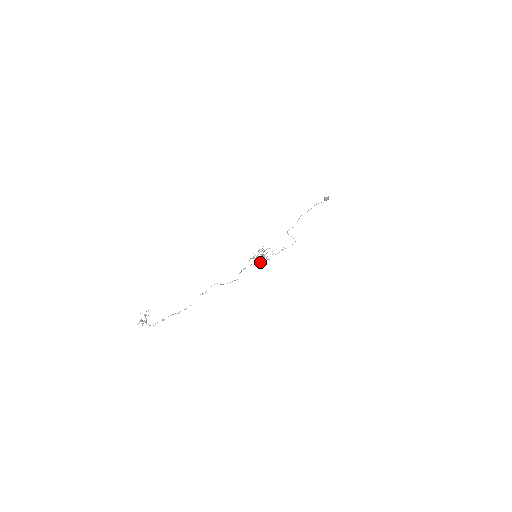
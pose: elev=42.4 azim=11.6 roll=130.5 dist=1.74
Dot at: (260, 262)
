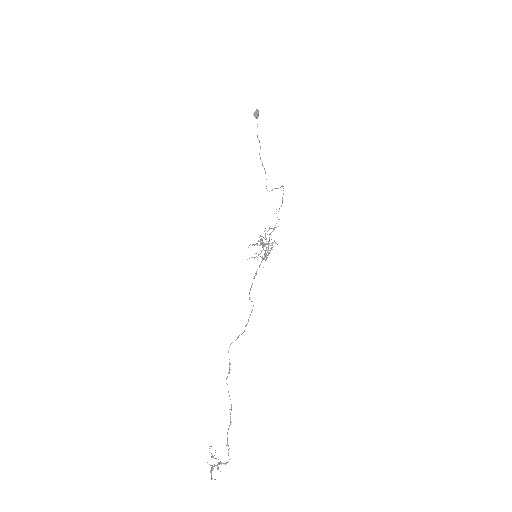
Dot at: (265, 257)
